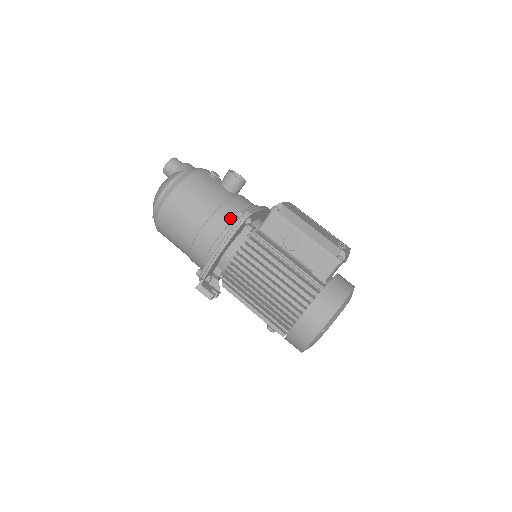
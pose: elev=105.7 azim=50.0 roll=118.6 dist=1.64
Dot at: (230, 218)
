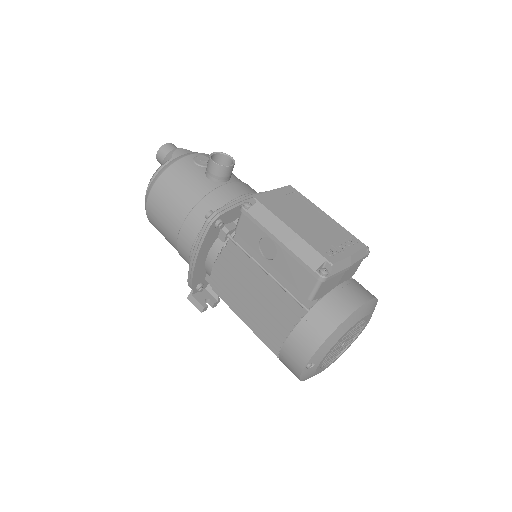
Dot at: (204, 220)
